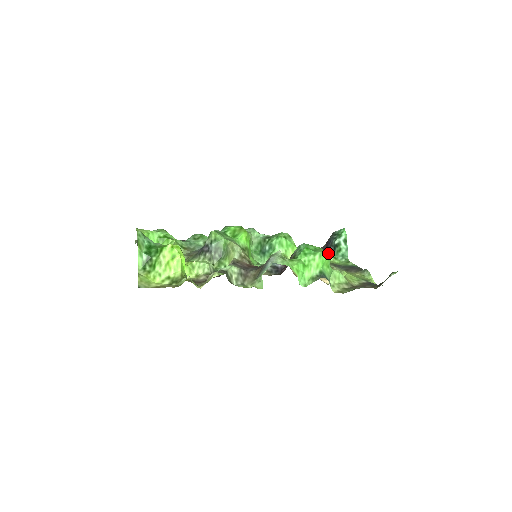
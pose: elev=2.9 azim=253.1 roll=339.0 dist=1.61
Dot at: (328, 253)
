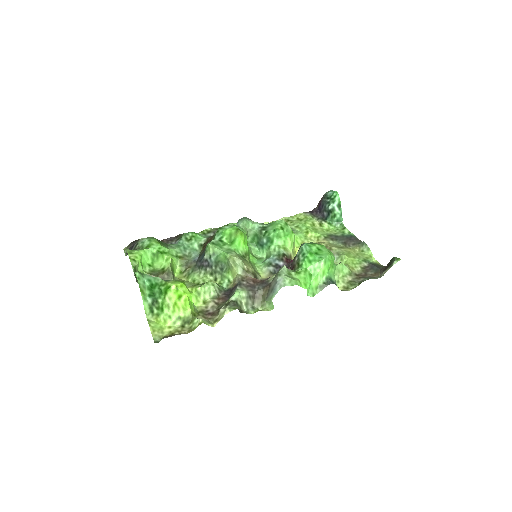
Dot at: (322, 218)
